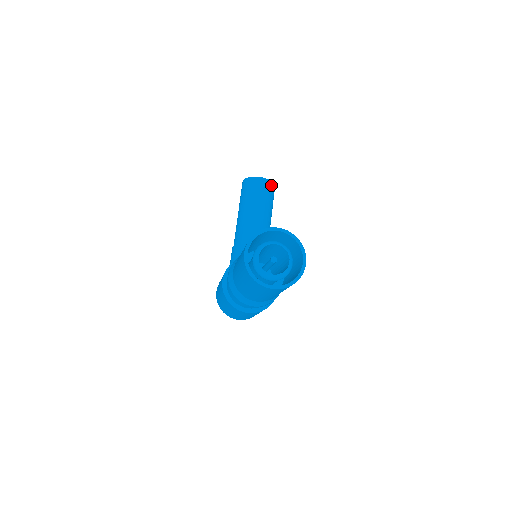
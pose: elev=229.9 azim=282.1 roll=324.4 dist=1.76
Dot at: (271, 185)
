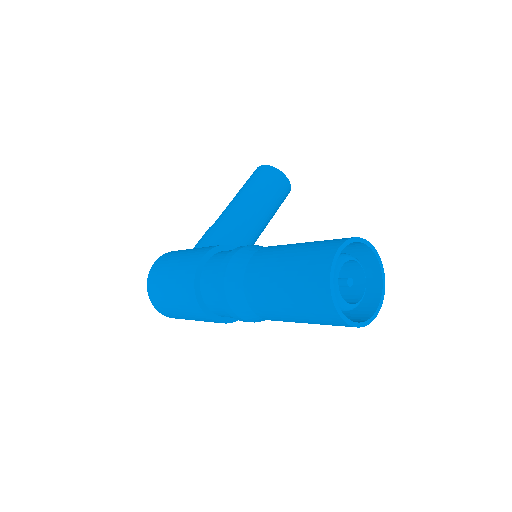
Dot at: (288, 192)
